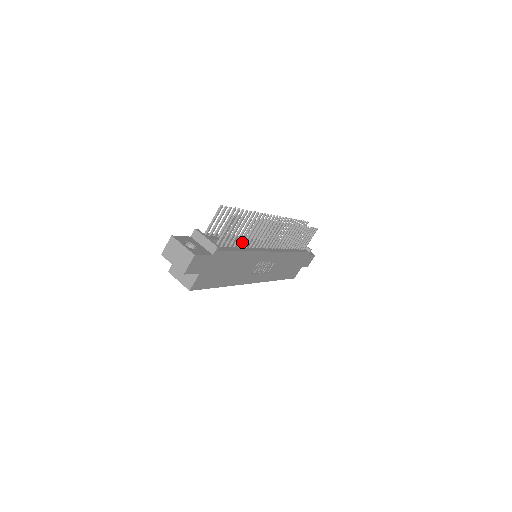
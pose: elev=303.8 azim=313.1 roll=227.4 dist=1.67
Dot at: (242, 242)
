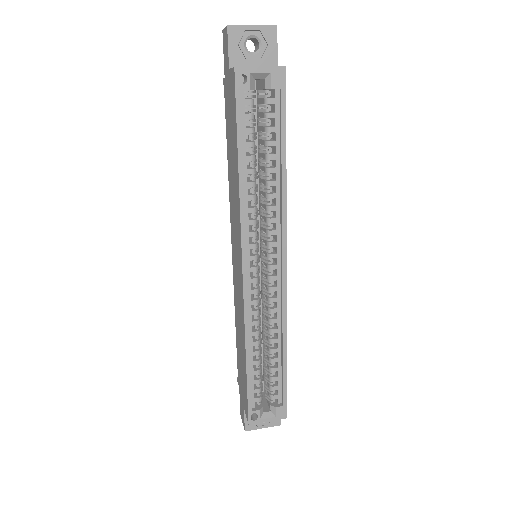
Dot at: occluded
